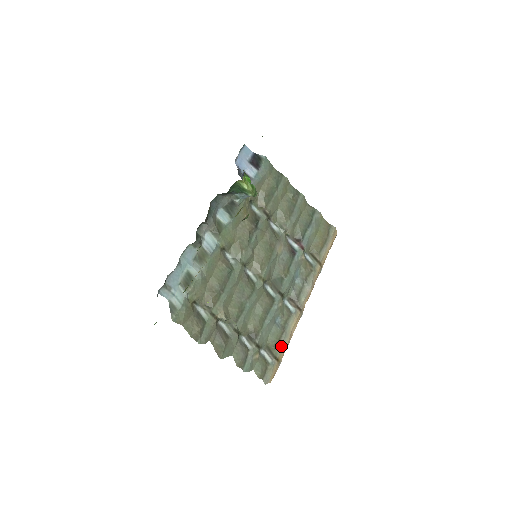
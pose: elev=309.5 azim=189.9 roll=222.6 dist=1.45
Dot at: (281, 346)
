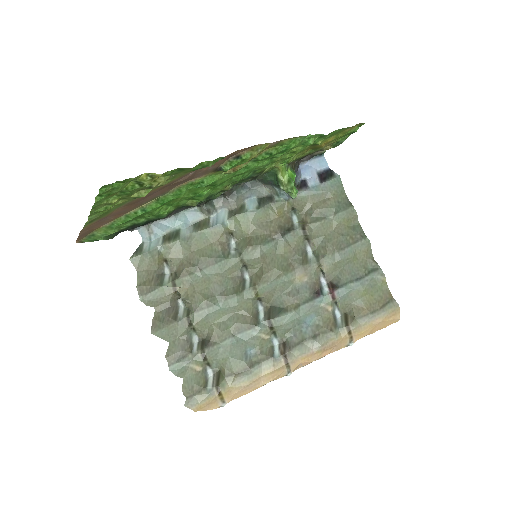
Dot at: (235, 382)
